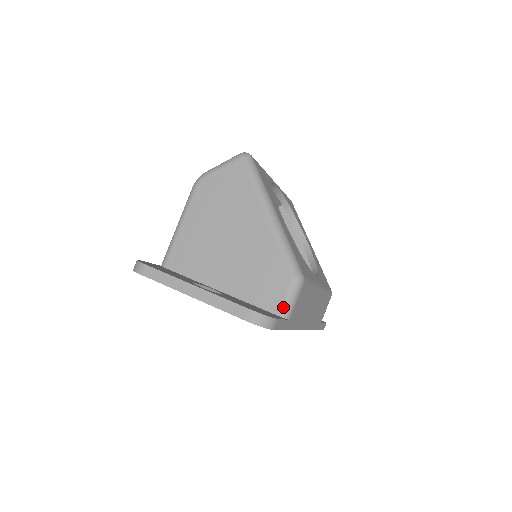
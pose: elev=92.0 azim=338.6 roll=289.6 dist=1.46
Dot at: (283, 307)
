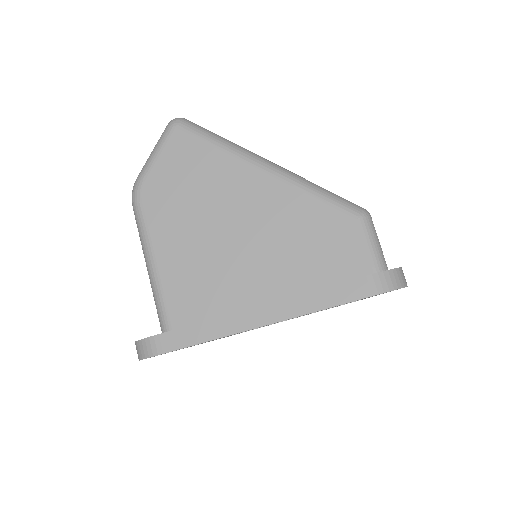
Dot at: (374, 262)
